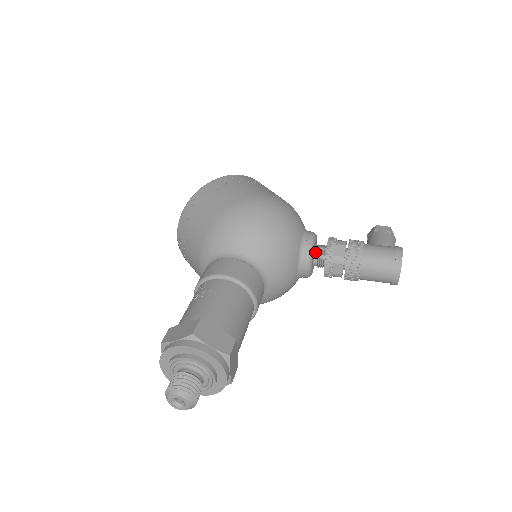
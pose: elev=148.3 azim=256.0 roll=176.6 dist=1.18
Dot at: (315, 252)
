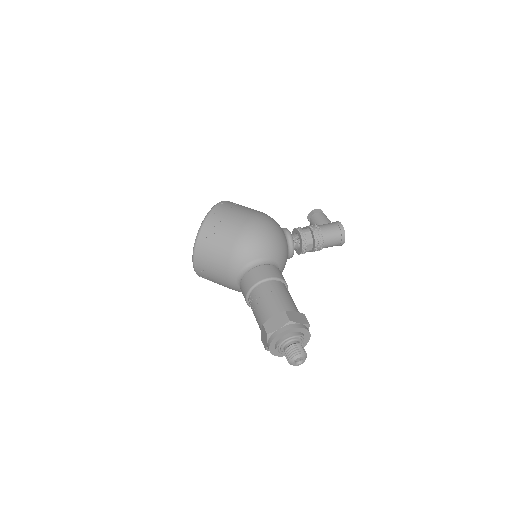
Dot at: occluded
